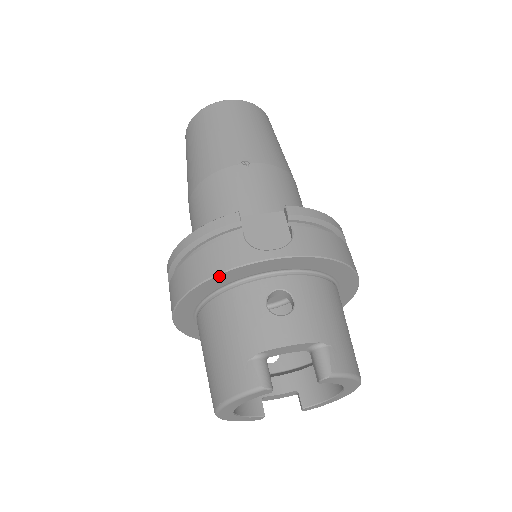
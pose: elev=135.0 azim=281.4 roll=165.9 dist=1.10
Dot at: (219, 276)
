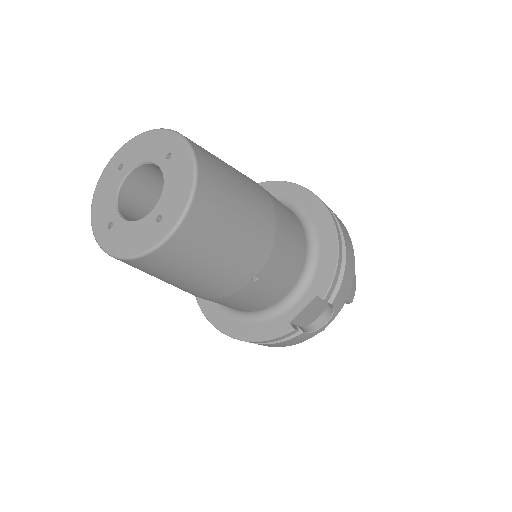
Dot at: occluded
